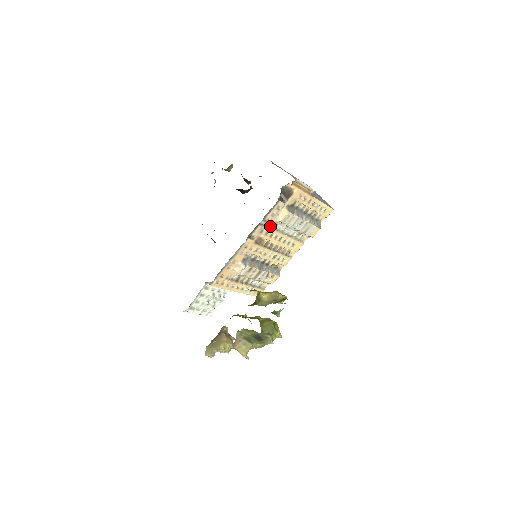
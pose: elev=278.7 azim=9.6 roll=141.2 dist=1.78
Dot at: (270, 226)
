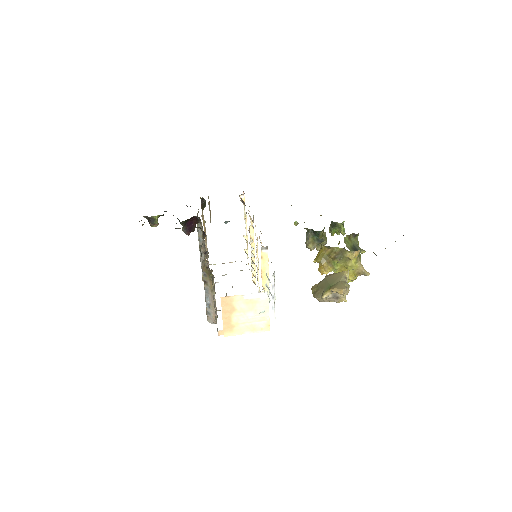
Dot at: occluded
